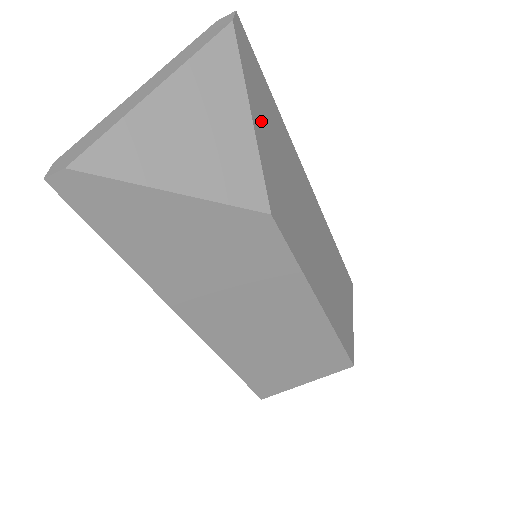
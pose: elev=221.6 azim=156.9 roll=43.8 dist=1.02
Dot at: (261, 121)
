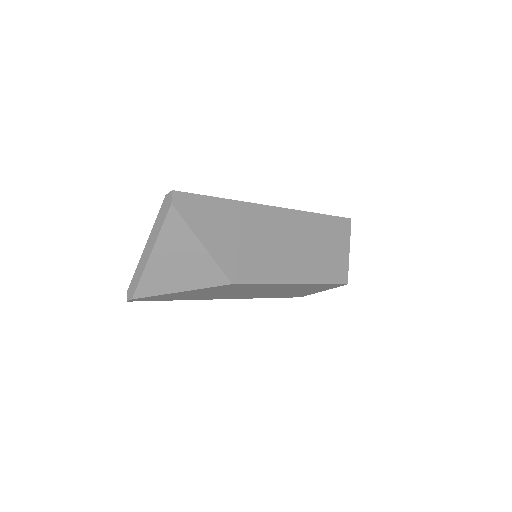
Dot at: (212, 235)
